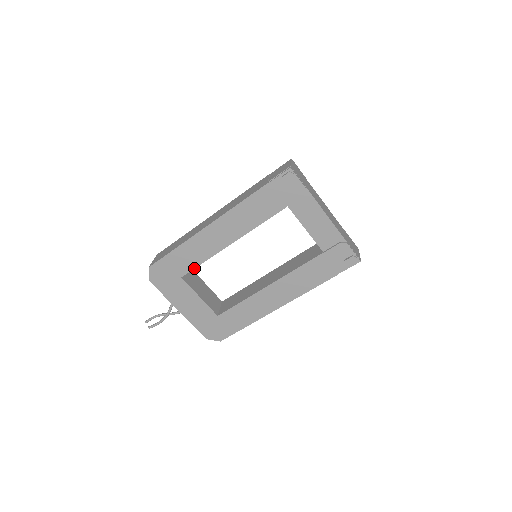
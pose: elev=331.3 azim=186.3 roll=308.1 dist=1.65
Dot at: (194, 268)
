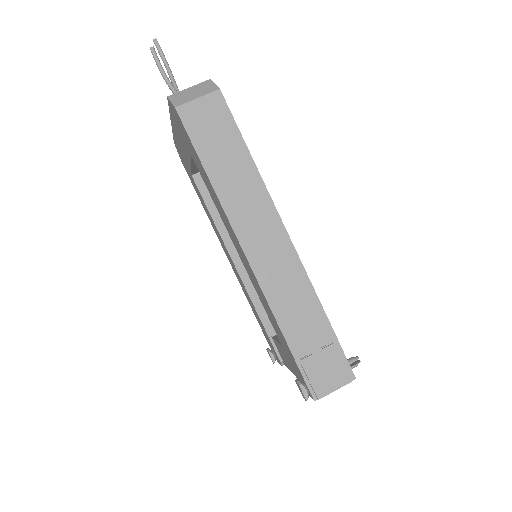
Dot at: (205, 182)
